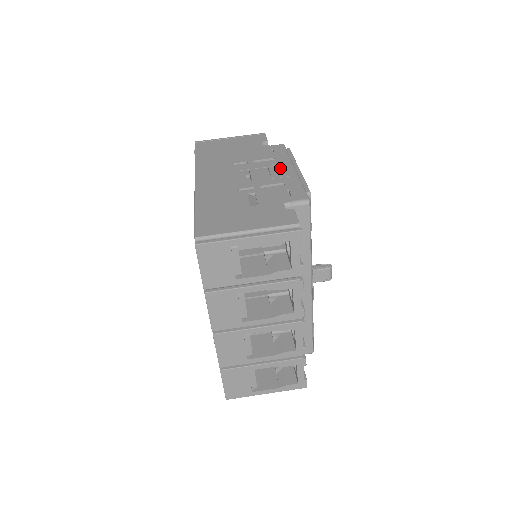
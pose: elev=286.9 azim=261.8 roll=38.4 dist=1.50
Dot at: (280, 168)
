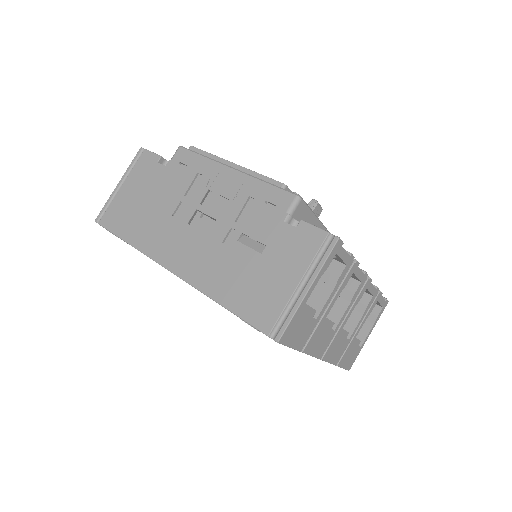
Dot at: (221, 181)
